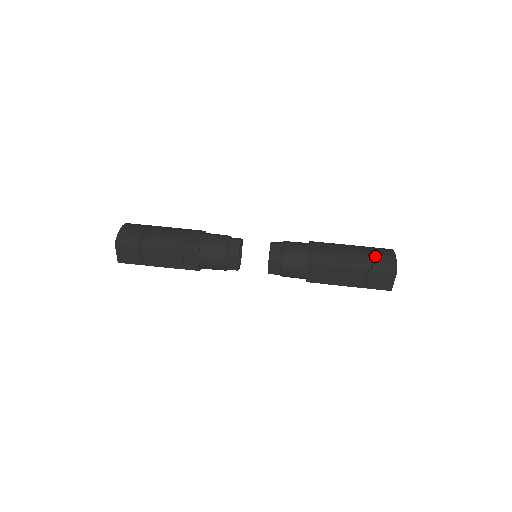
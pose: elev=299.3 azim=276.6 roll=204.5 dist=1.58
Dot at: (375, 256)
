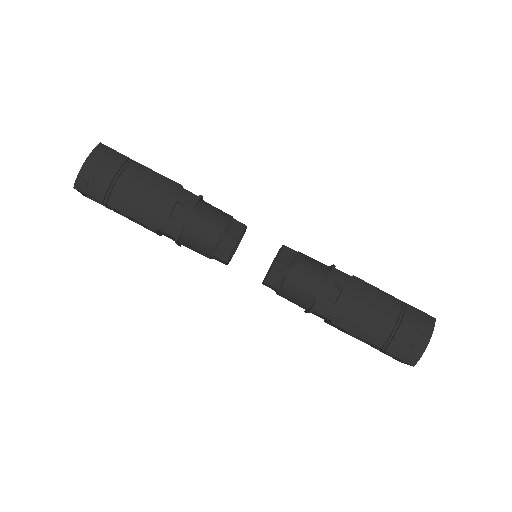
Dot at: (400, 335)
